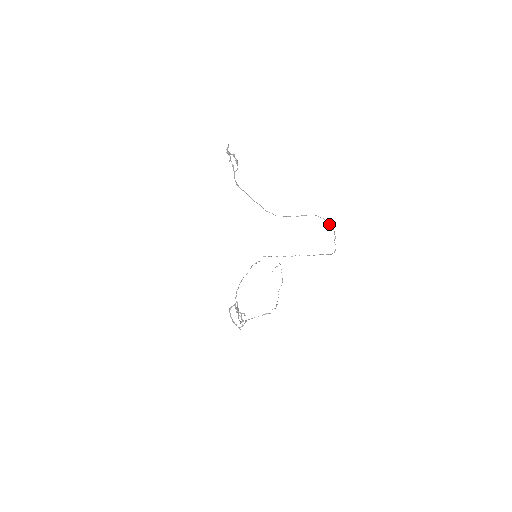
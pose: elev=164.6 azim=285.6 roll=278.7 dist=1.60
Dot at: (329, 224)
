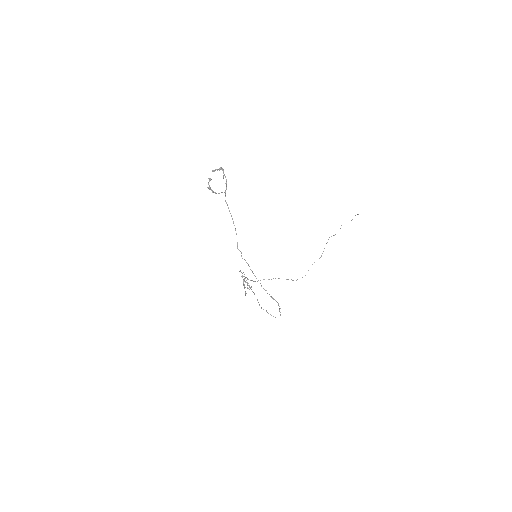
Dot at: (272, 298)
